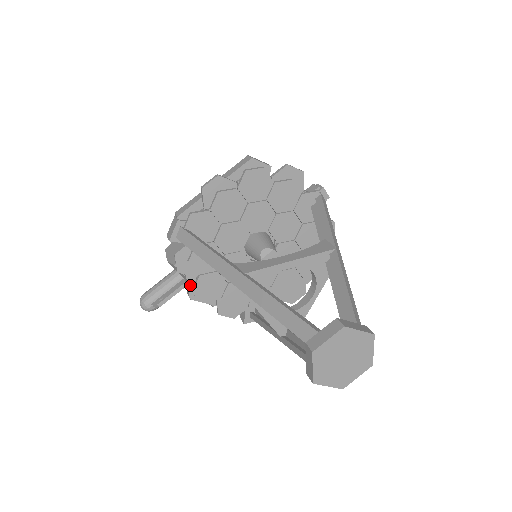
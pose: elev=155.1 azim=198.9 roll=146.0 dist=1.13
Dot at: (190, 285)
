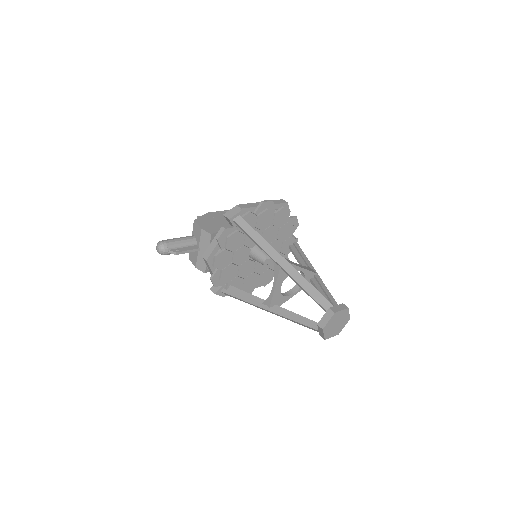
Dot at: (213, 252)
